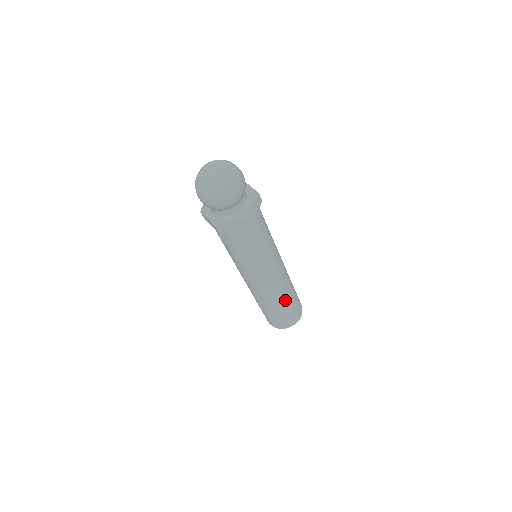
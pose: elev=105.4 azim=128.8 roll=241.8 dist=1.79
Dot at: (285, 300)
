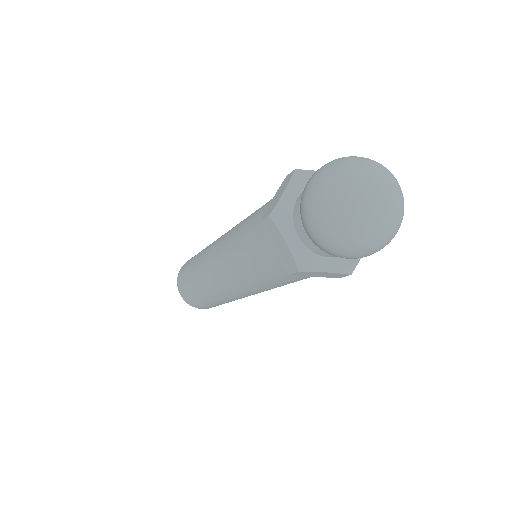
Dot at: occluded
